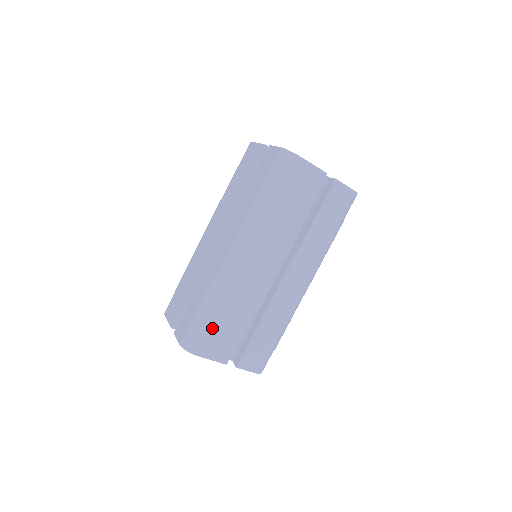
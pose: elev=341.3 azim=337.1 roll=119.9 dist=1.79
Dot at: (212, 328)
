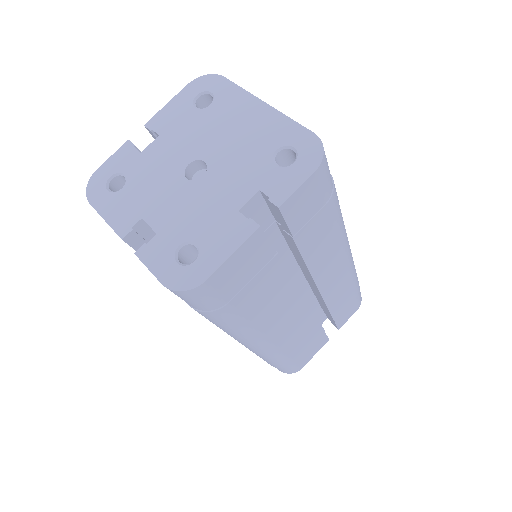
Dot at: (295, 361)
